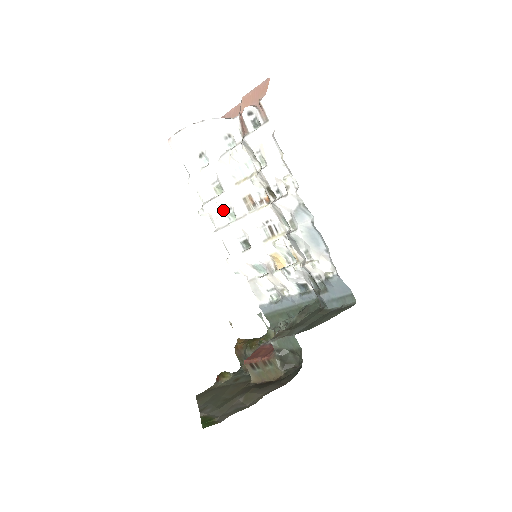
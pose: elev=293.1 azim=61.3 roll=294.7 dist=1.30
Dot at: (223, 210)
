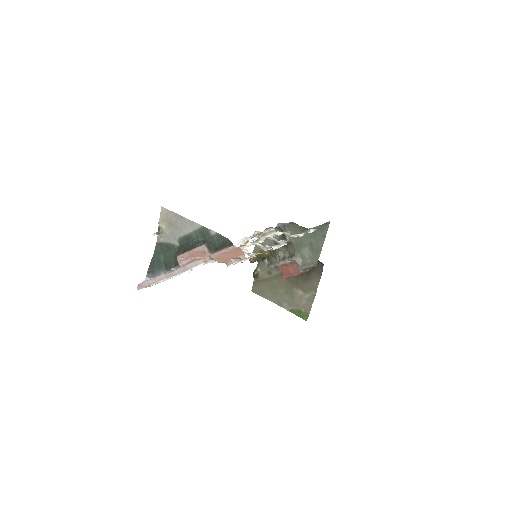
Dot at: occluded
